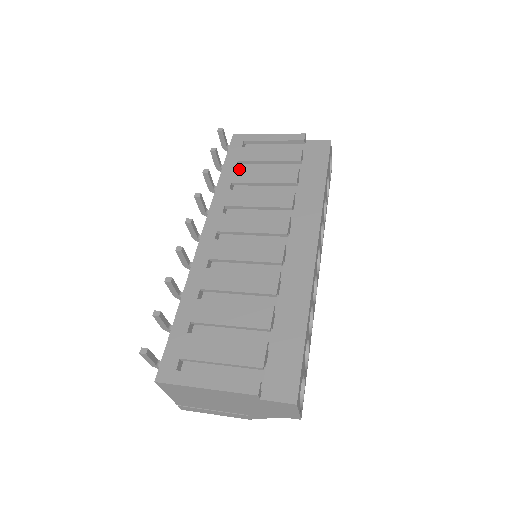
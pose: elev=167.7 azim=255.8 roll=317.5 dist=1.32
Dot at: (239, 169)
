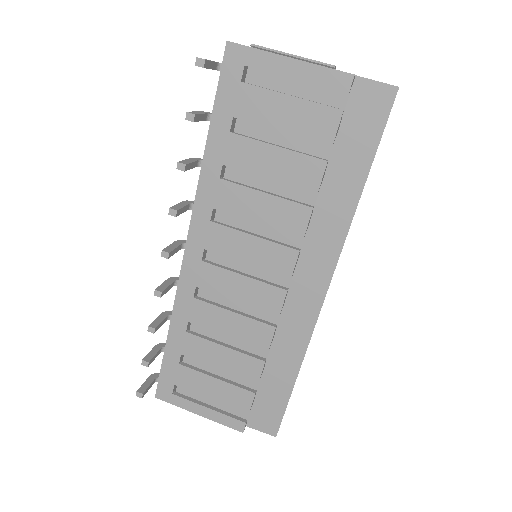
Dot at: (235, 138)
